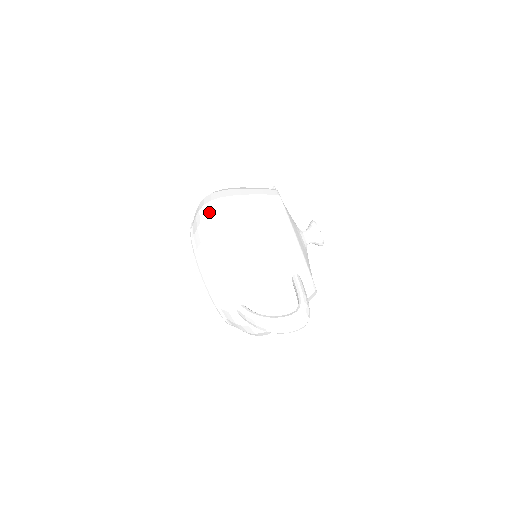
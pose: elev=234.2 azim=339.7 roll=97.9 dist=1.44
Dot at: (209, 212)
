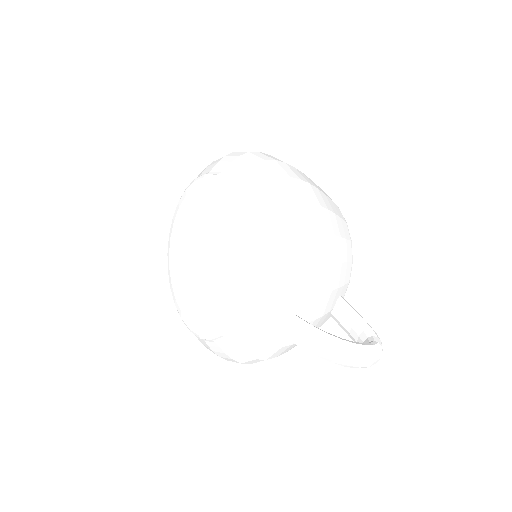
Dot at: (283, 173)
